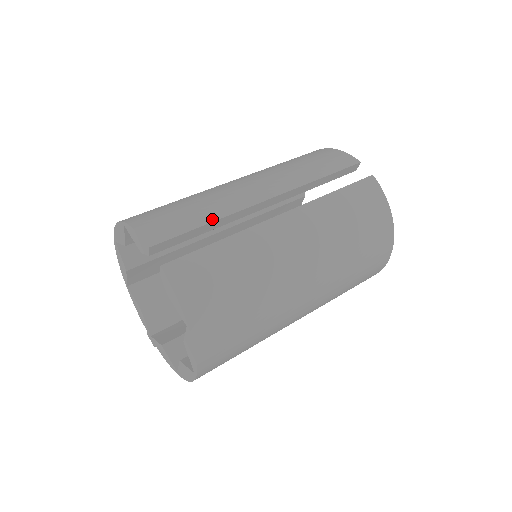
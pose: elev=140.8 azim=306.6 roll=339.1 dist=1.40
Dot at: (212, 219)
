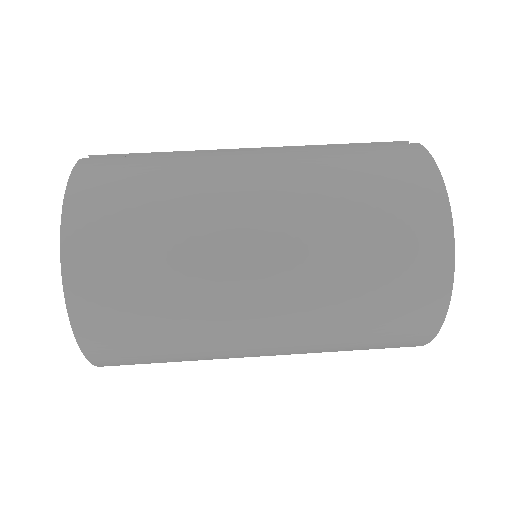
Dot at: occluded
